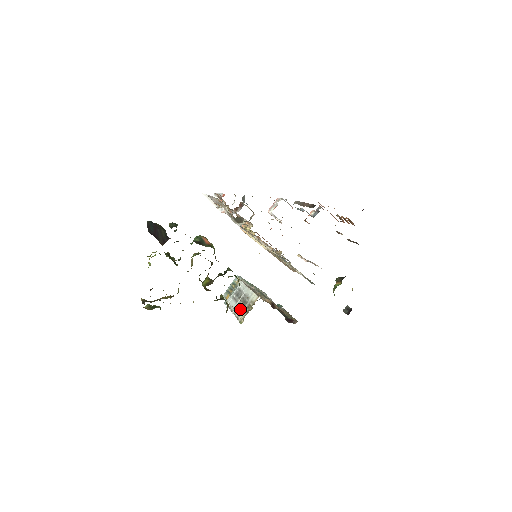
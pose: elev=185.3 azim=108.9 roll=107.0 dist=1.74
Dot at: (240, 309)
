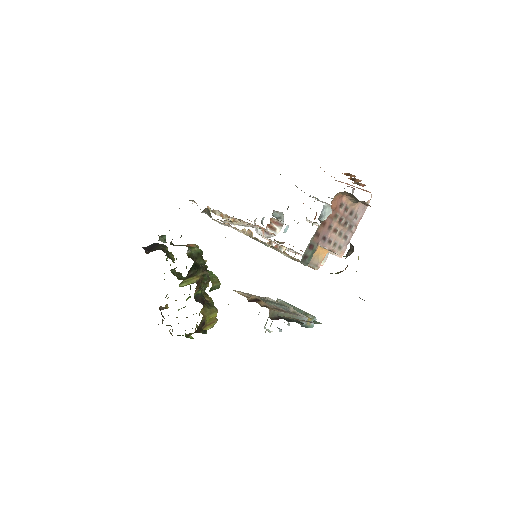
Dot at: occluded
